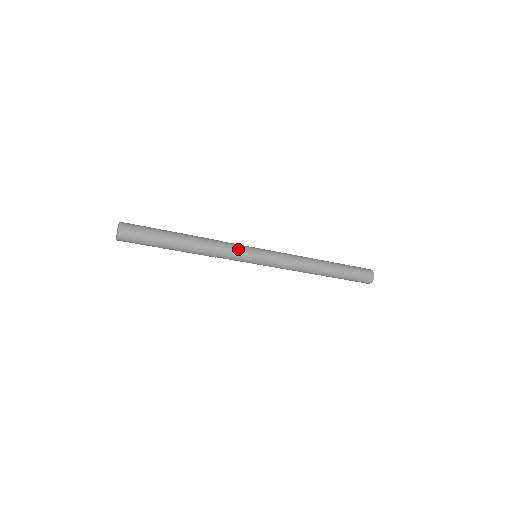
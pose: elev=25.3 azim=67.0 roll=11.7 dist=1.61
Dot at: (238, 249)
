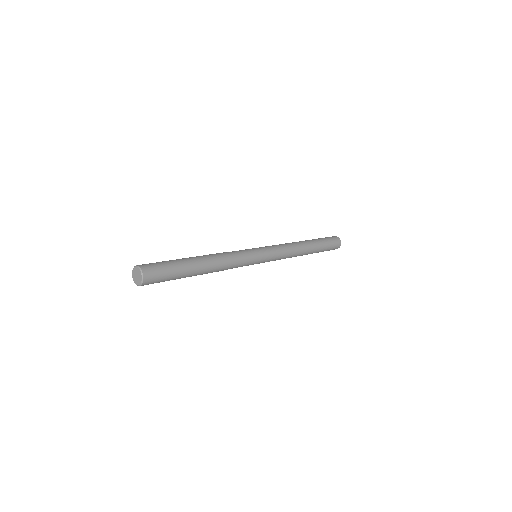
Dot at: (245, 256)
